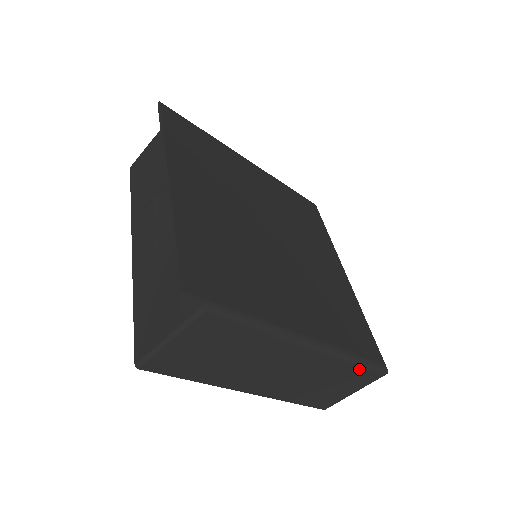
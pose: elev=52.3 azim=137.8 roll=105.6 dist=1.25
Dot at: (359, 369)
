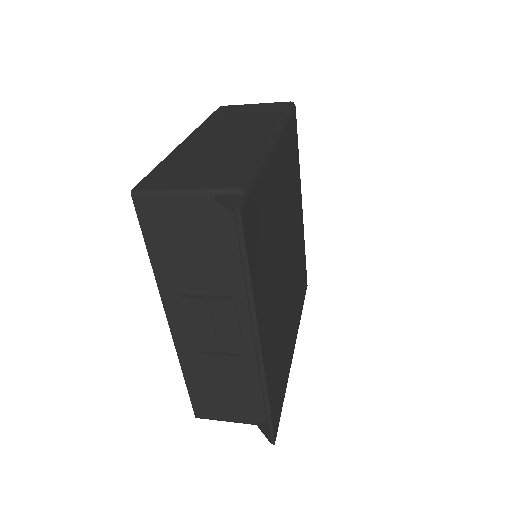
Dot at: occluded
